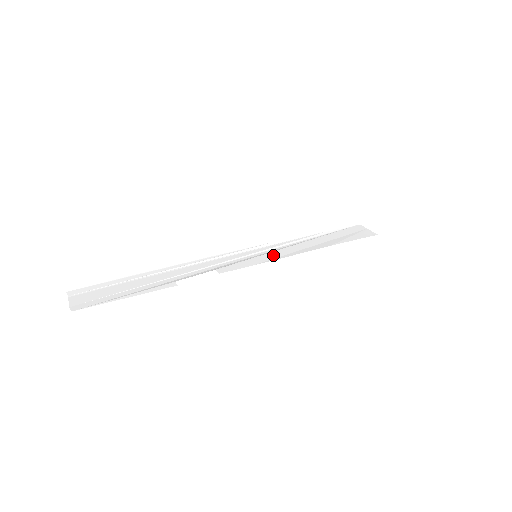
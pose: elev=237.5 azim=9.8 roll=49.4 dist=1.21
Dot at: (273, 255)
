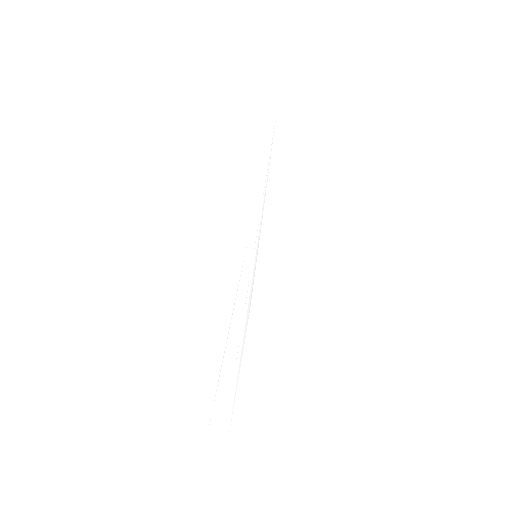
Dot at: (264, 240)
